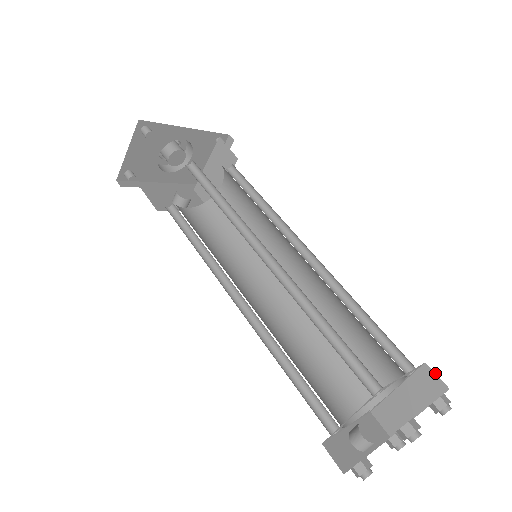
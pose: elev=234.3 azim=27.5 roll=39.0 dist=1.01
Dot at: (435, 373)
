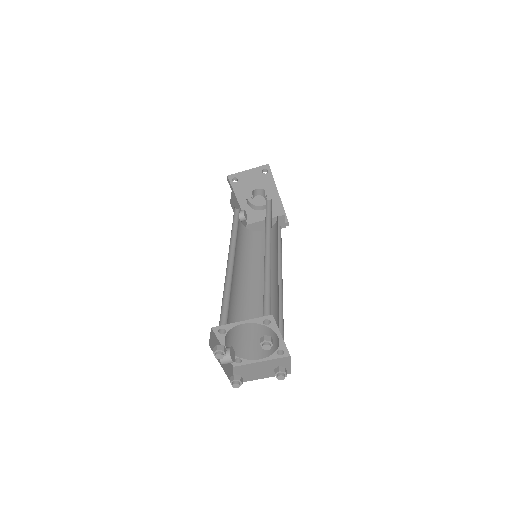
Dot at: occluded
